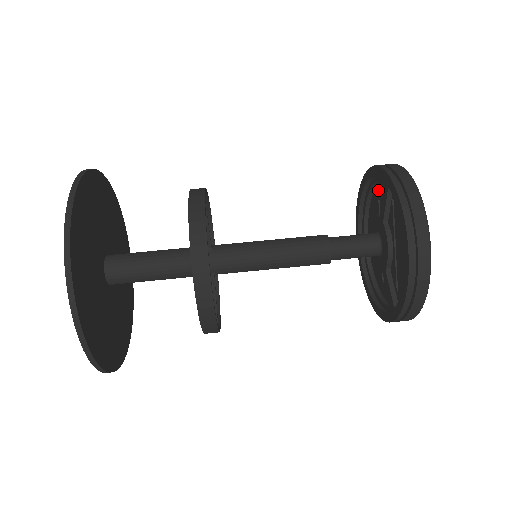
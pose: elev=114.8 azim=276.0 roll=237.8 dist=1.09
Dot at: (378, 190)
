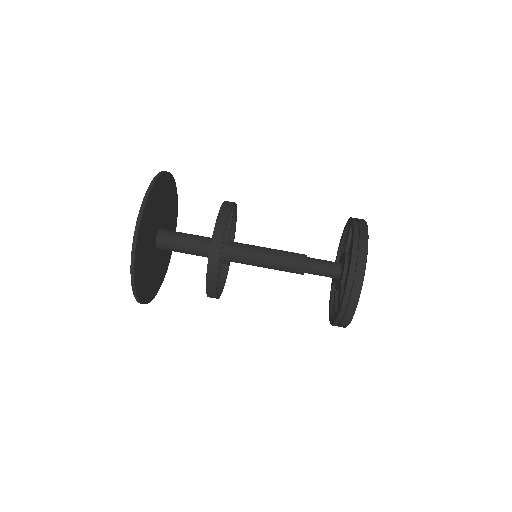
Dot at: occluded
